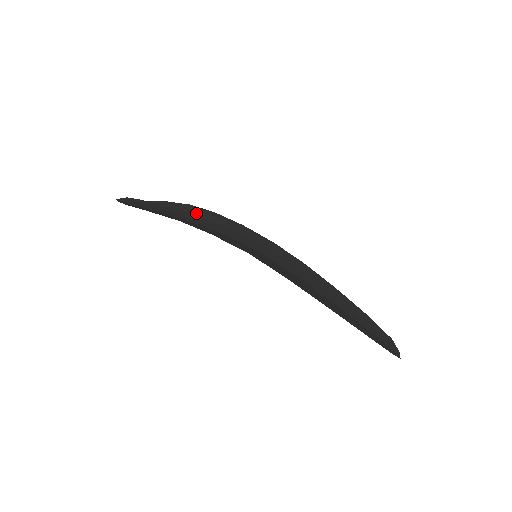
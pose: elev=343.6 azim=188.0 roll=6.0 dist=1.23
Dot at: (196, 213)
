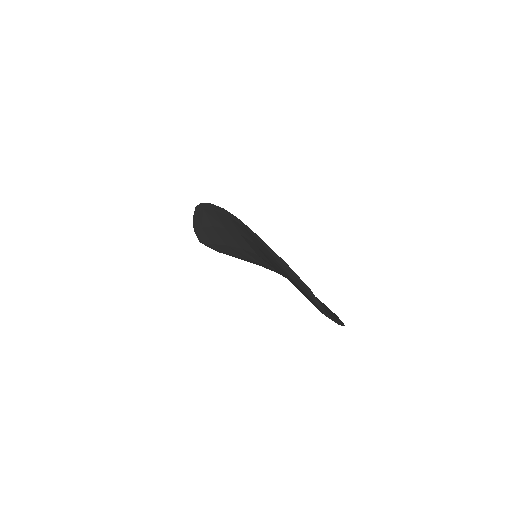
Dot at: occluded
